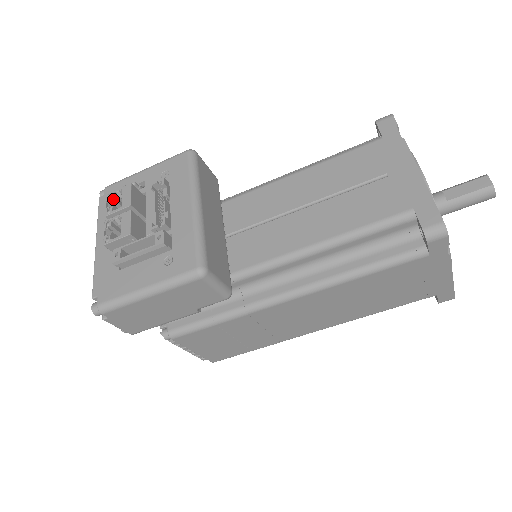
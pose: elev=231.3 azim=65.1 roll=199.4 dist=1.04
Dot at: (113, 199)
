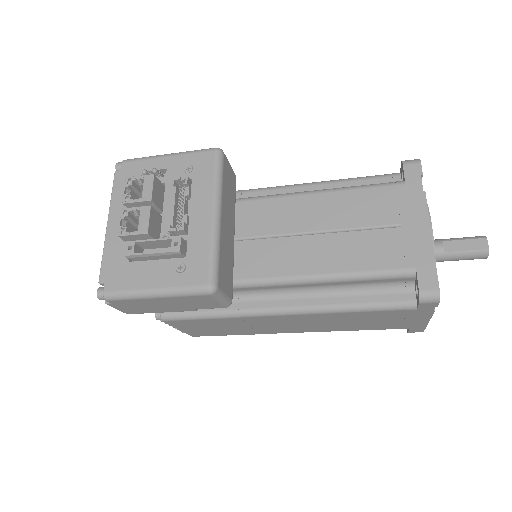
Dot at: (132, 185)
